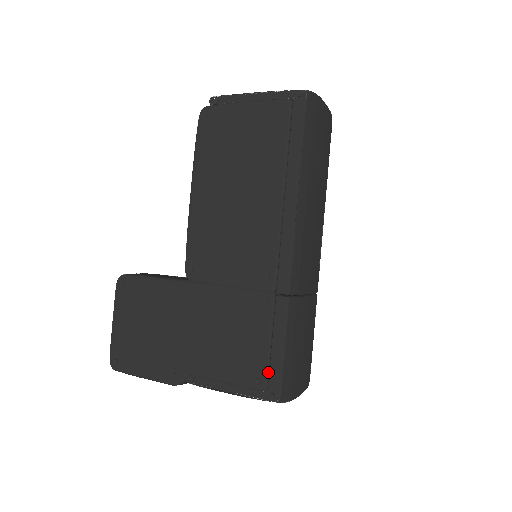
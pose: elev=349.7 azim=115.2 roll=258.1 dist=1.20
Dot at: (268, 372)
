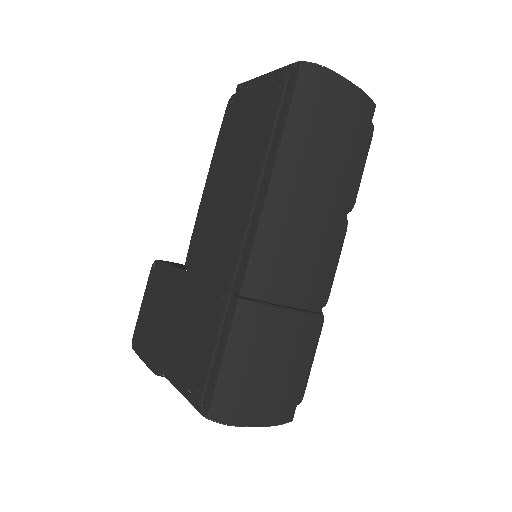
Dot at: (207, 381)
